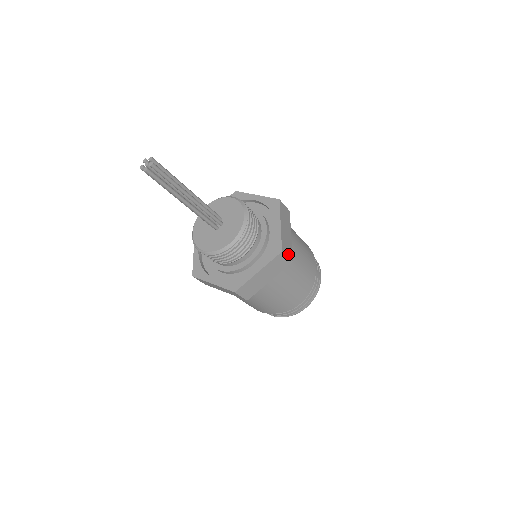
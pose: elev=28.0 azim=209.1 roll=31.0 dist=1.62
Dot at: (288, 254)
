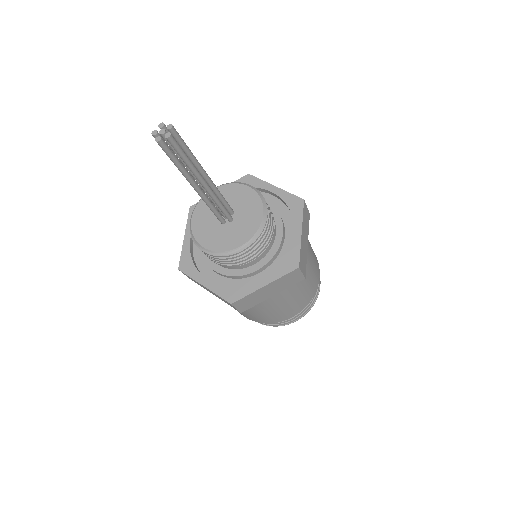
Dot at: occluded
